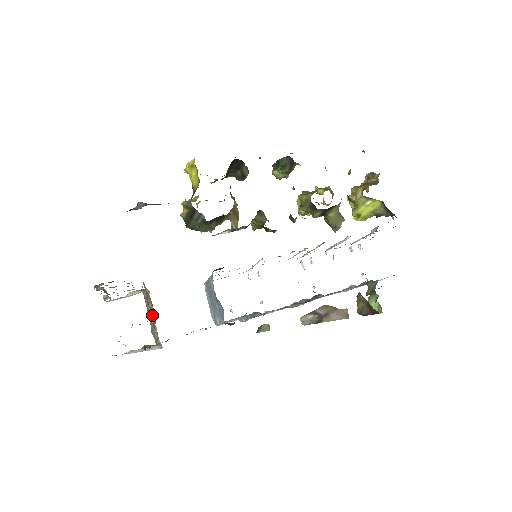
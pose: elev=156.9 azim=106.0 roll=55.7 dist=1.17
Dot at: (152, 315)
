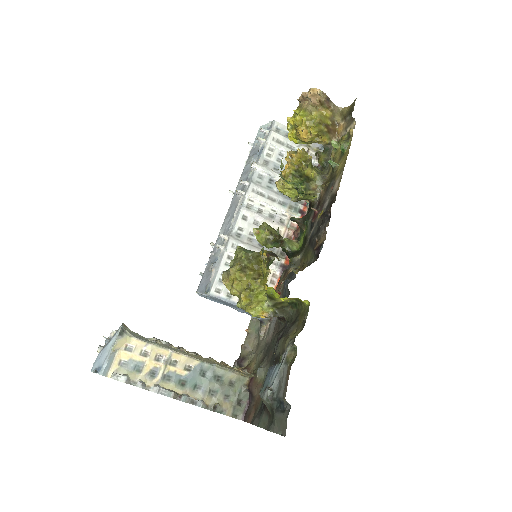
Dot at: occluded
